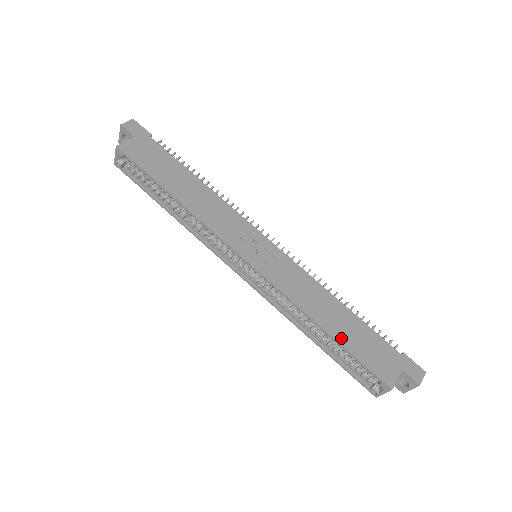
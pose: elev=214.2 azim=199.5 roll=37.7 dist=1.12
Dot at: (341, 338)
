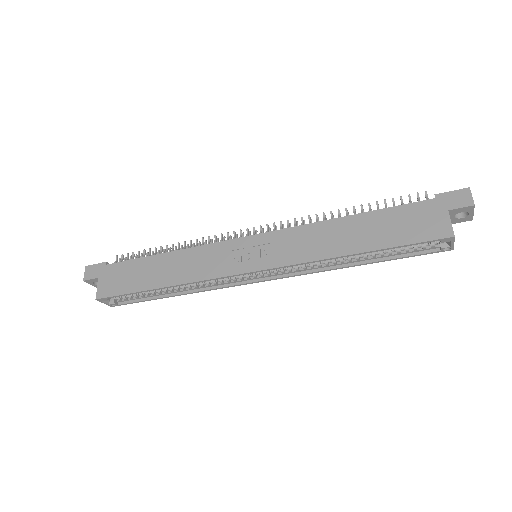
Dot at: (374, 245)
